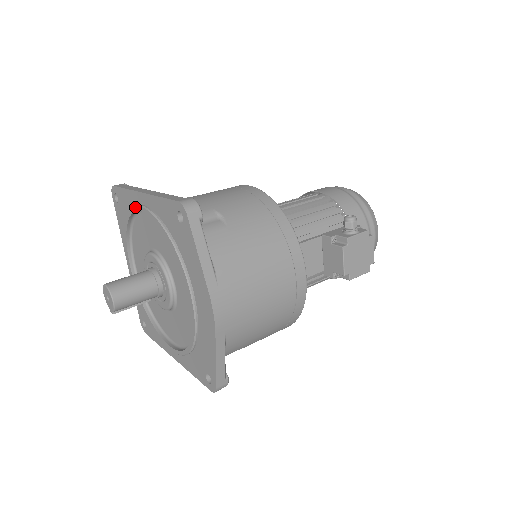
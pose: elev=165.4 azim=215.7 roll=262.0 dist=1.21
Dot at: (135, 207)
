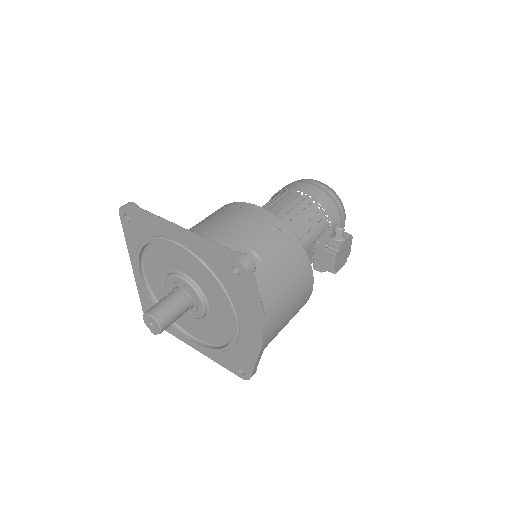
Dot at: (164, 240)
